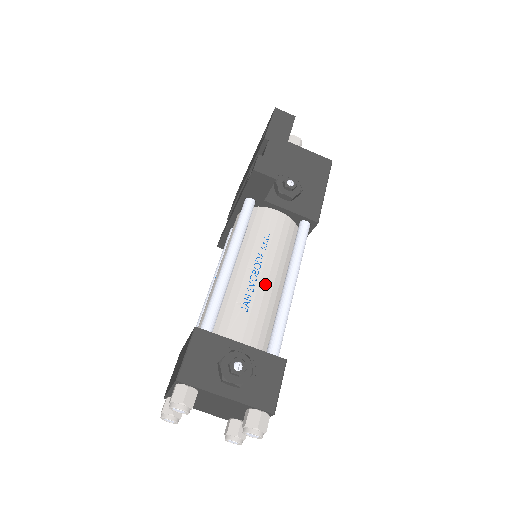
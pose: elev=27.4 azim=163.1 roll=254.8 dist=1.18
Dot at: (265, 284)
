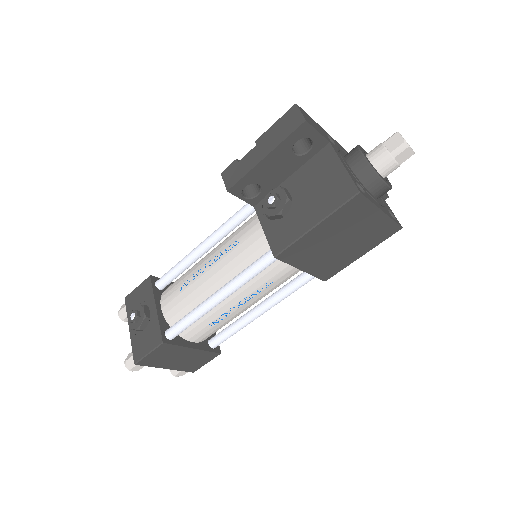
Dot at: (204, 280)
